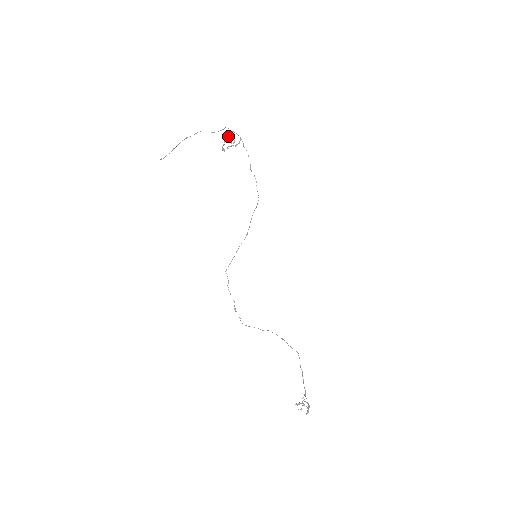
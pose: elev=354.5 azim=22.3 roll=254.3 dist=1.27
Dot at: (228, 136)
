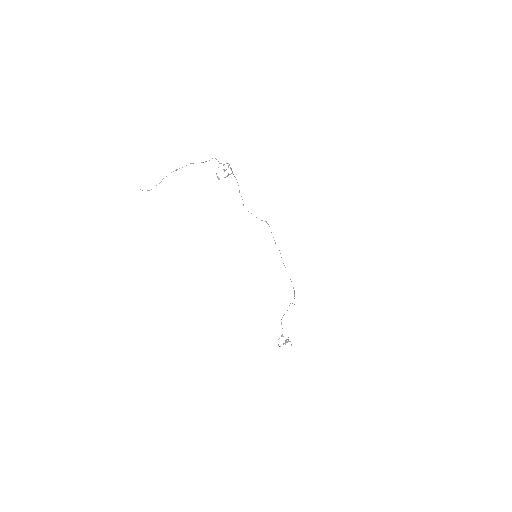
Dot at: occluded
